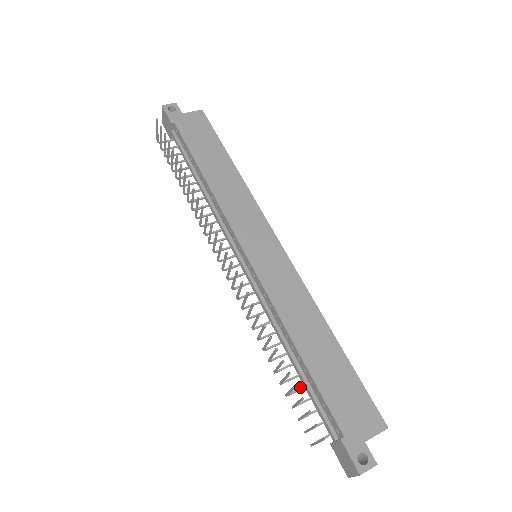
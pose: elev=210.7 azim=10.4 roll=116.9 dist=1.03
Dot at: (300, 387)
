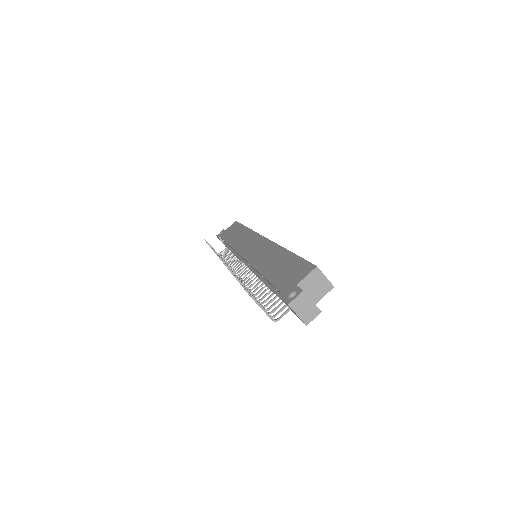
Dot at: (274, 297)
